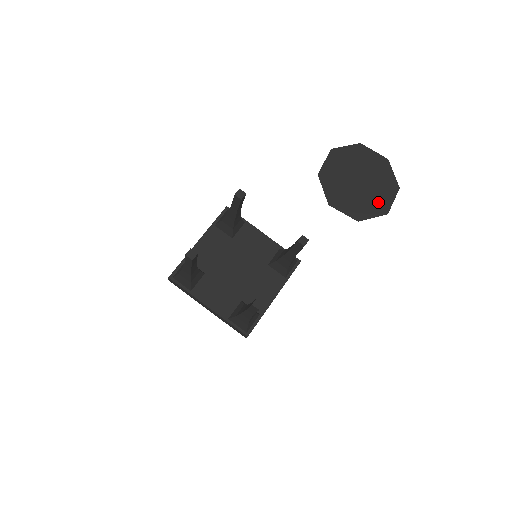
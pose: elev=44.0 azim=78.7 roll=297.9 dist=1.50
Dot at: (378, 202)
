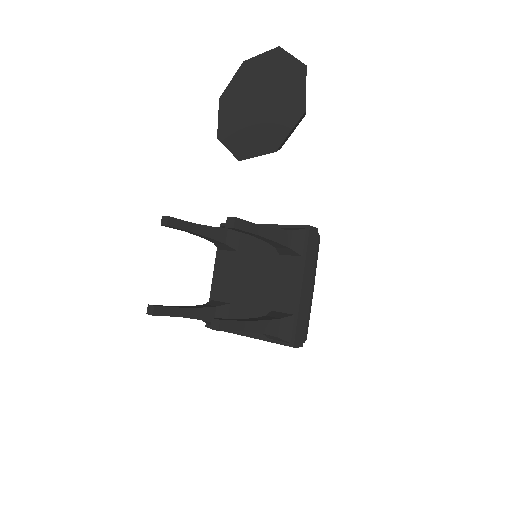
Dot at: (288, 108)
